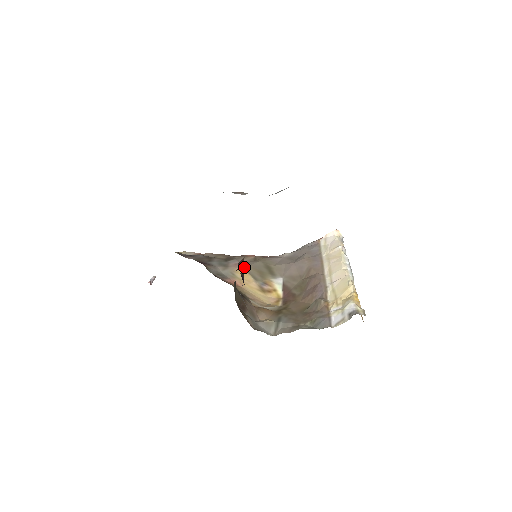
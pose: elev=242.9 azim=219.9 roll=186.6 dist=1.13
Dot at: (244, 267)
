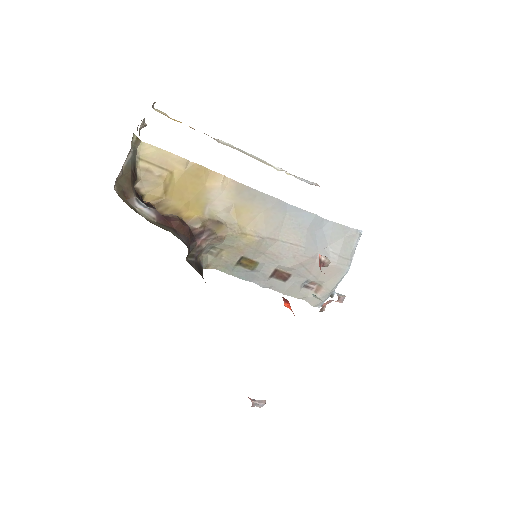
Dot at: occluded
